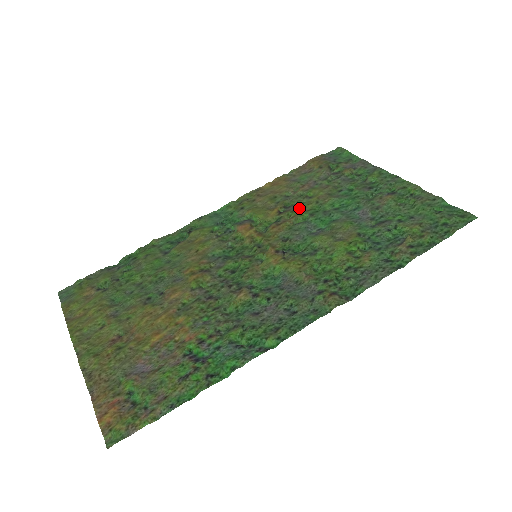
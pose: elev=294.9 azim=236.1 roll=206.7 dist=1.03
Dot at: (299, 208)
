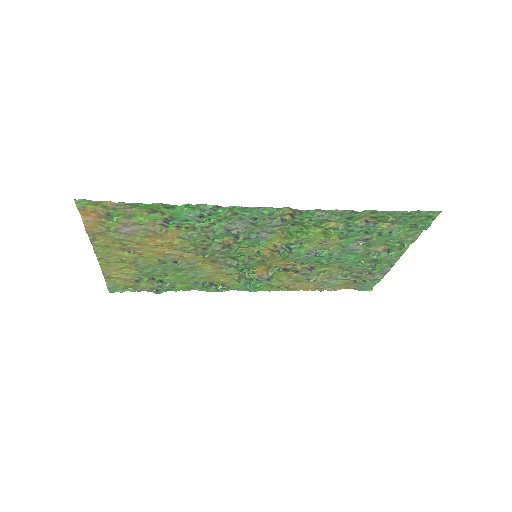
Dot at: (312, 271)
